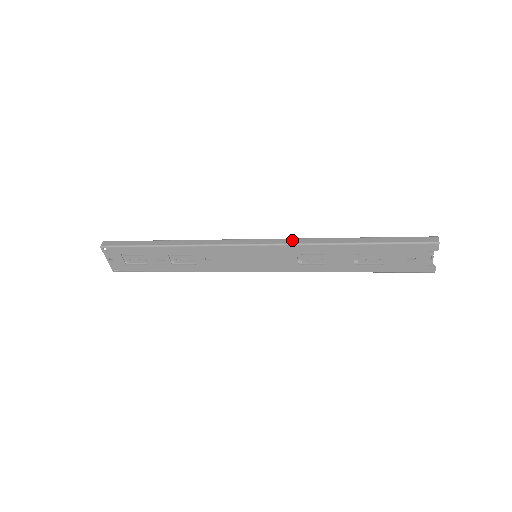
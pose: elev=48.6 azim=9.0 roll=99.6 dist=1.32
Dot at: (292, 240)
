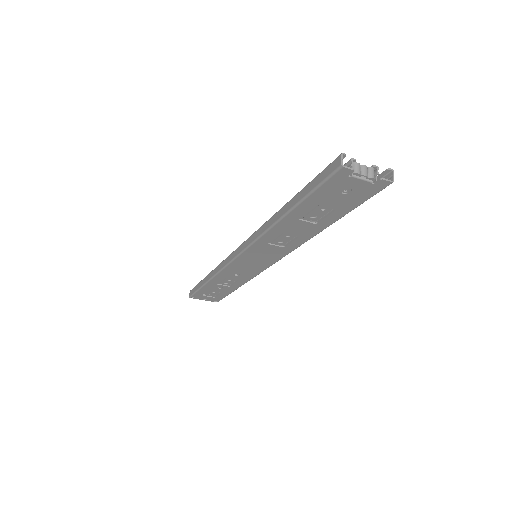
Dot at: (253, 236)
